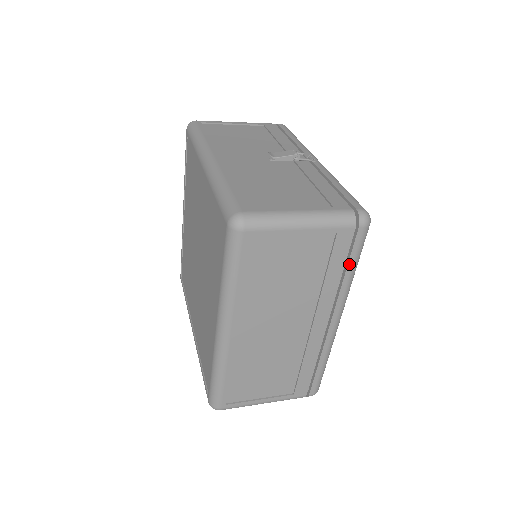
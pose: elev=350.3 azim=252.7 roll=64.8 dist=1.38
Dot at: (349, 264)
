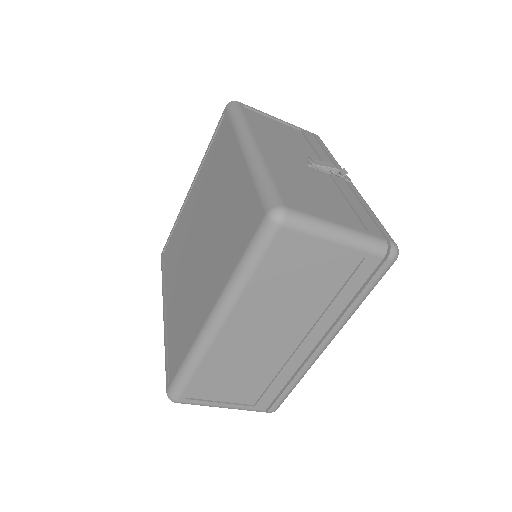
Dot at: (362, 292)
